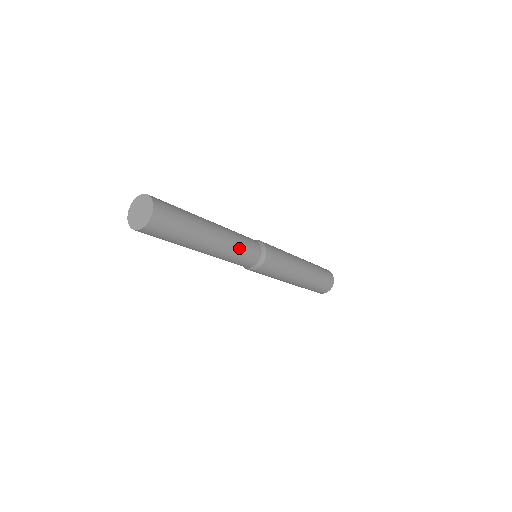
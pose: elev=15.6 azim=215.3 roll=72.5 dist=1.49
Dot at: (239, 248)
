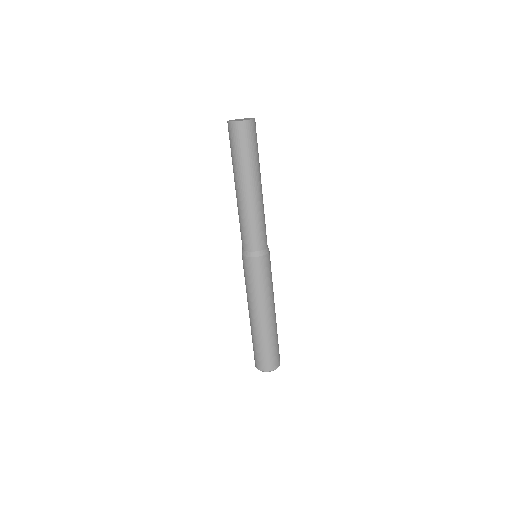
Dot at: (264, 218)
